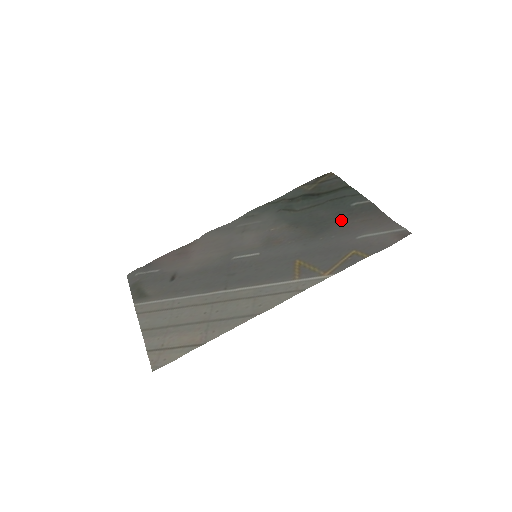
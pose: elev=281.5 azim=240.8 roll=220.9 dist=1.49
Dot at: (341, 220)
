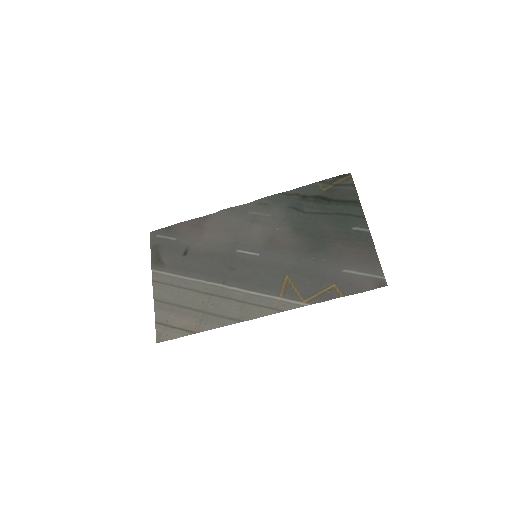
Dot at: (337, 243)
